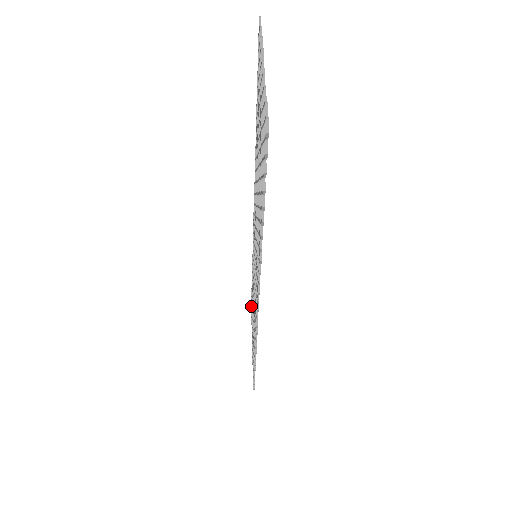
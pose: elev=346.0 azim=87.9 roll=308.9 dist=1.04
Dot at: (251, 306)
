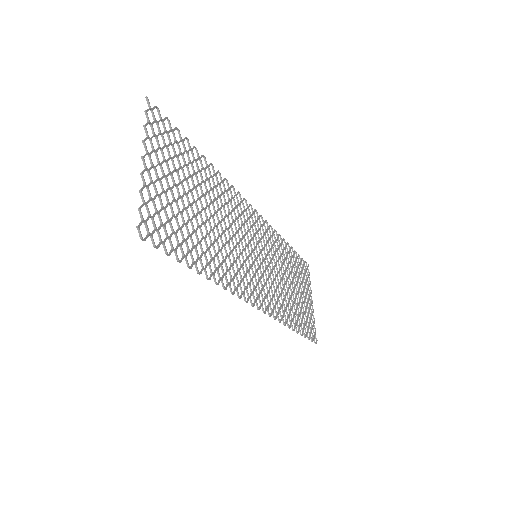
Dot at: (305, 268)
